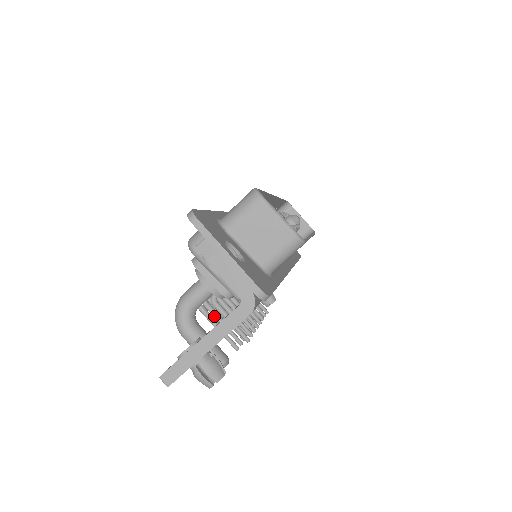
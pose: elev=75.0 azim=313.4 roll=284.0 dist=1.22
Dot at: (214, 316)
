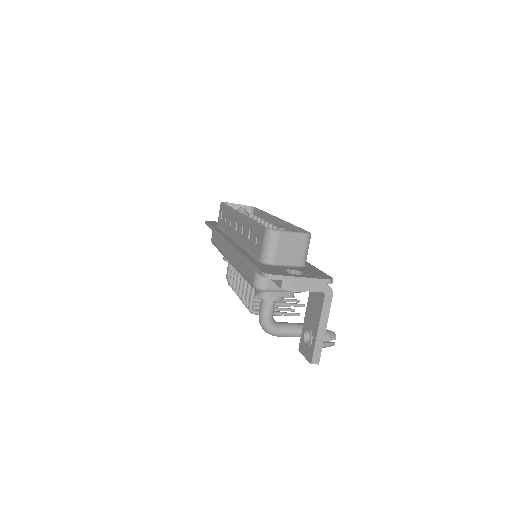
Dot at: occluded
